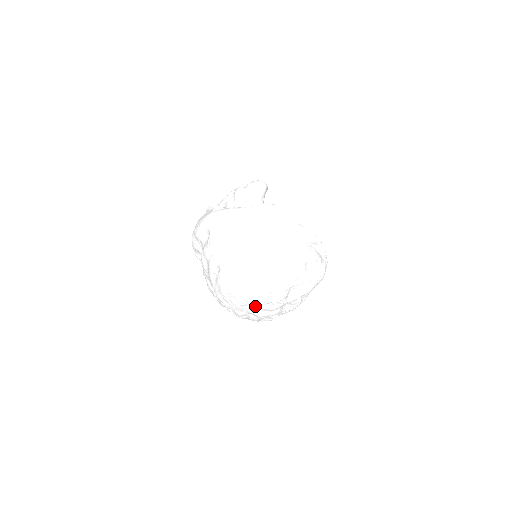
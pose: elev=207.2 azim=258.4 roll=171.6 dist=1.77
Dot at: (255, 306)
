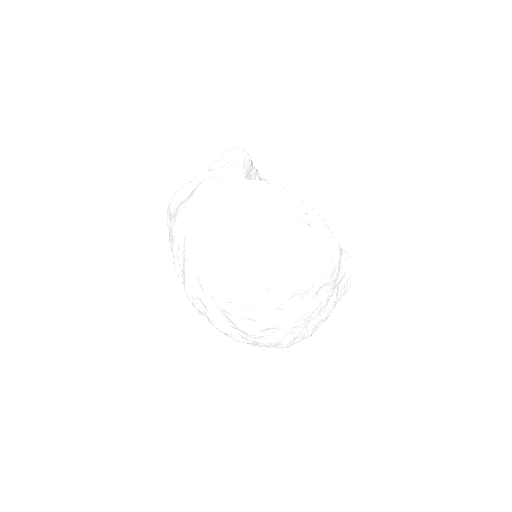
Dot at: (228, 312)
